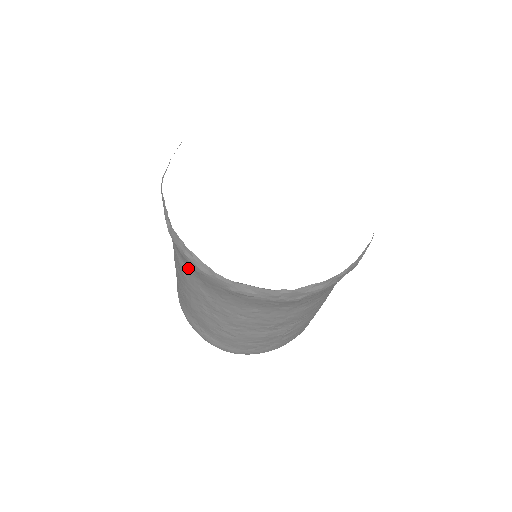
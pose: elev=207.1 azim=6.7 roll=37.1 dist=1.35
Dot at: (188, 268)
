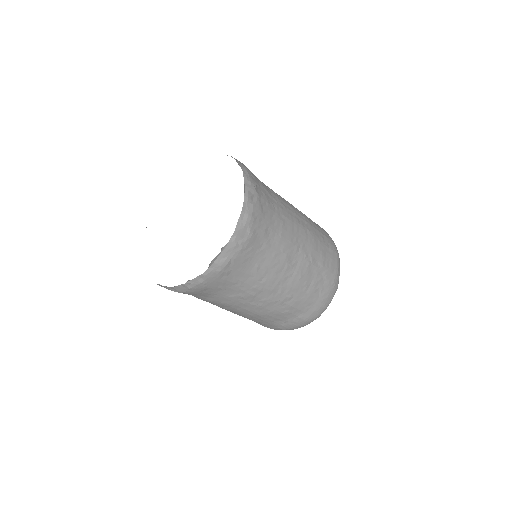
Dot at: (211, 295)
